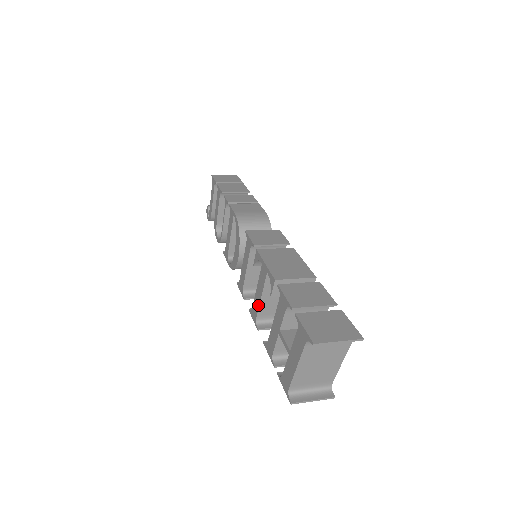
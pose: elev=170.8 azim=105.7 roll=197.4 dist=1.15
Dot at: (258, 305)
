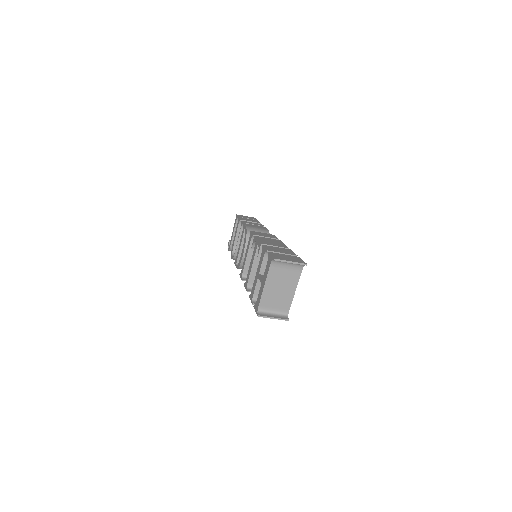
Dot at: (250, 273)
